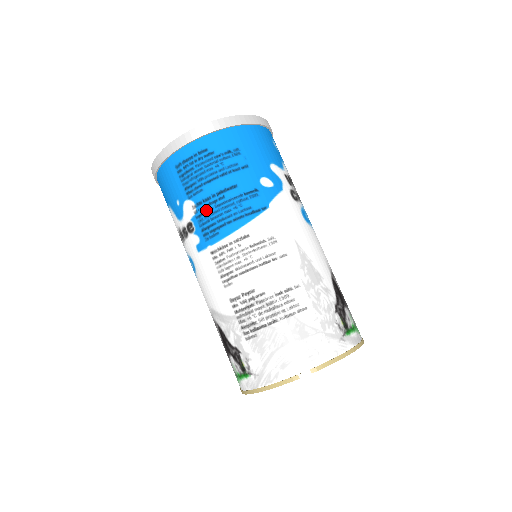
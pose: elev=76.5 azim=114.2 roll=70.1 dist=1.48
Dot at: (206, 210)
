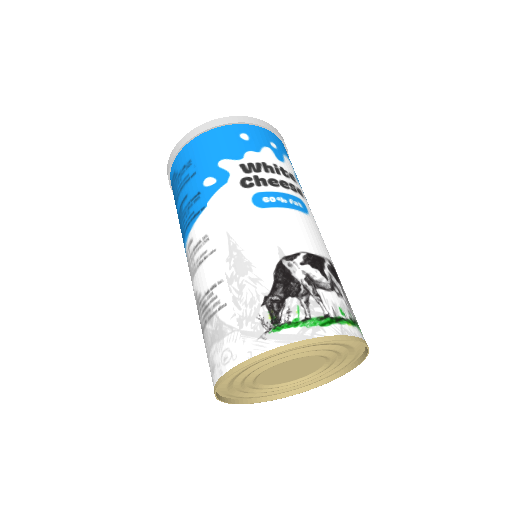
Dot at: (180, 226)
